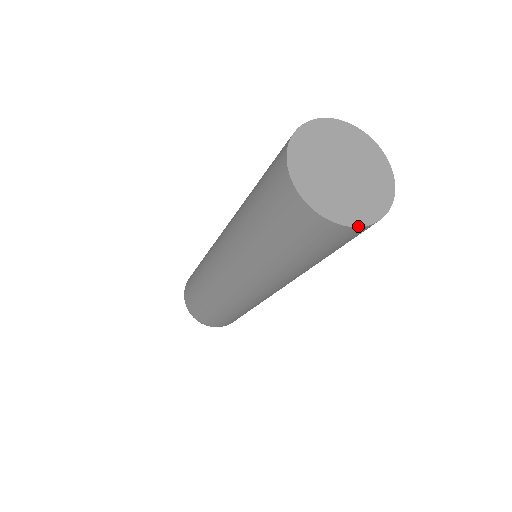
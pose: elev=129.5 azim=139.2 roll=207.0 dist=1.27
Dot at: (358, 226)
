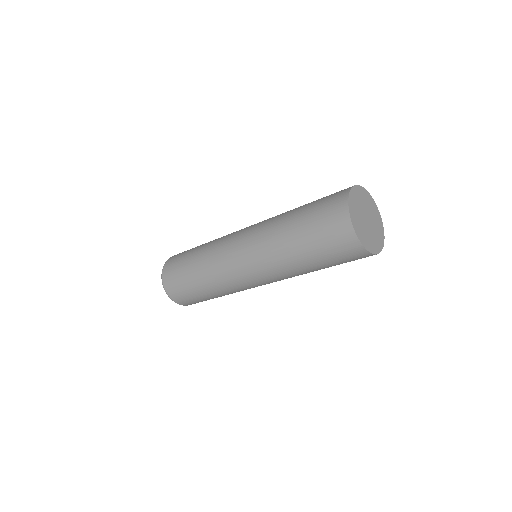
Dot at: (365, 247)
